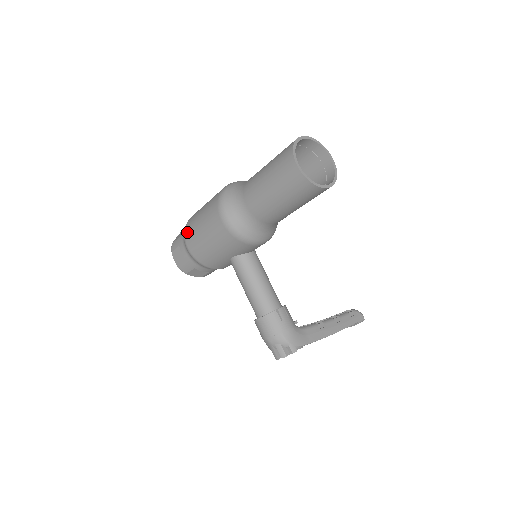
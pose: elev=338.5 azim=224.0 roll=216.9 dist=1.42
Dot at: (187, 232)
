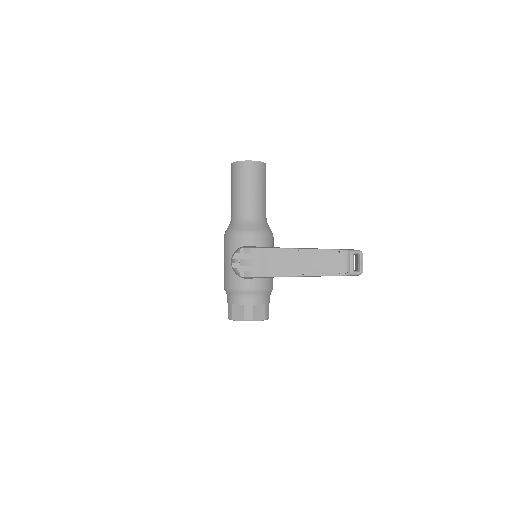
Dot at: occluded
